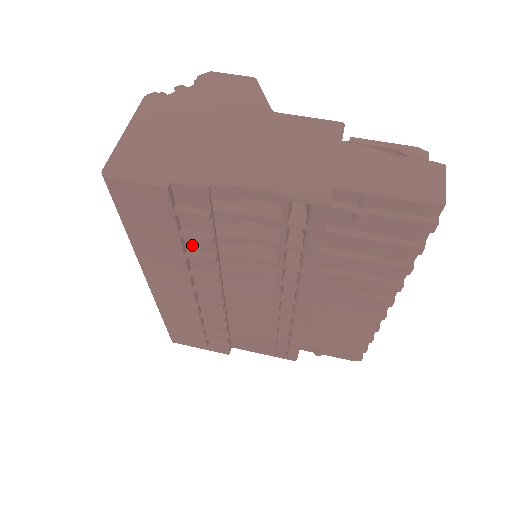
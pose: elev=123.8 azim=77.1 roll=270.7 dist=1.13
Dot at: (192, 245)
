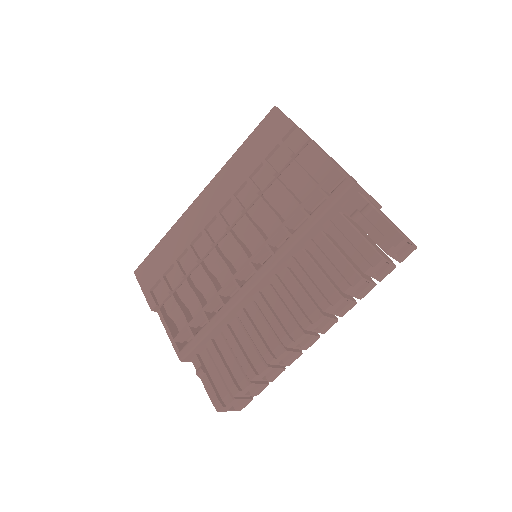
Dot at: (258, 177)
